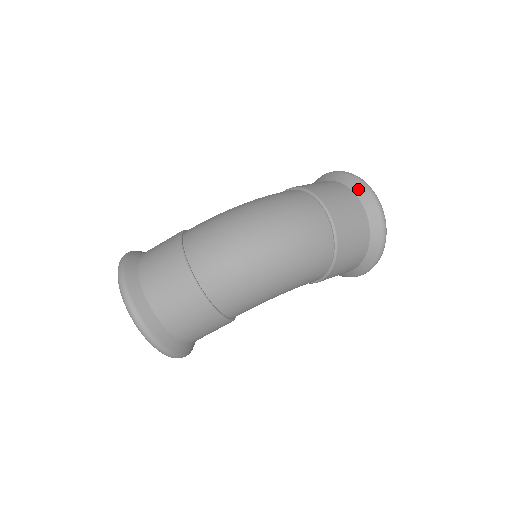
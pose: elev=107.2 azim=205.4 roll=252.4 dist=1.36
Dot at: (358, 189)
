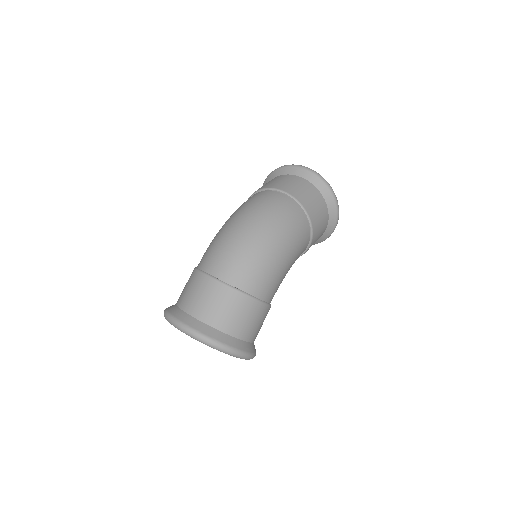
Dot at: (292, 171)
